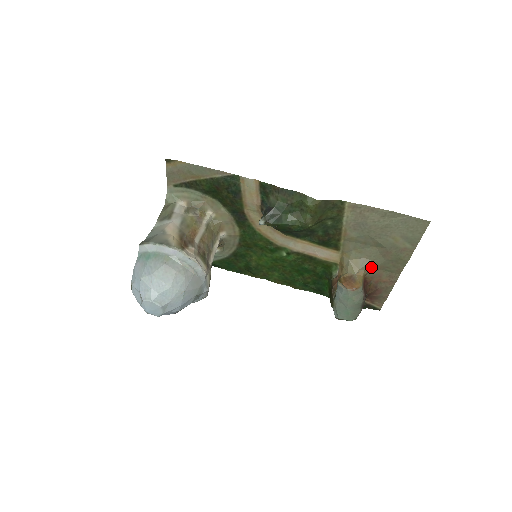
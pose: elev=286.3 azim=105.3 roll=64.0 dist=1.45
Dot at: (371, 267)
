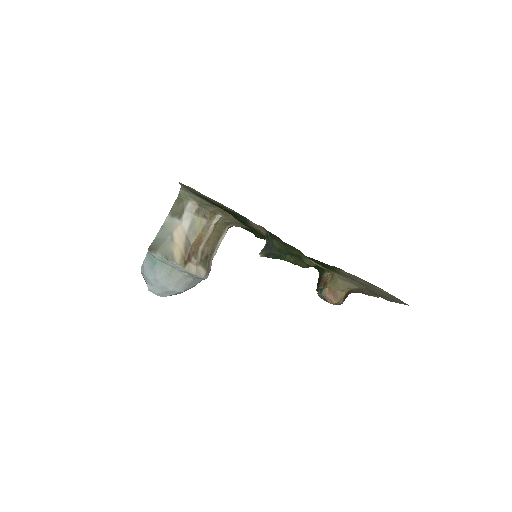
Dot at: occluded
